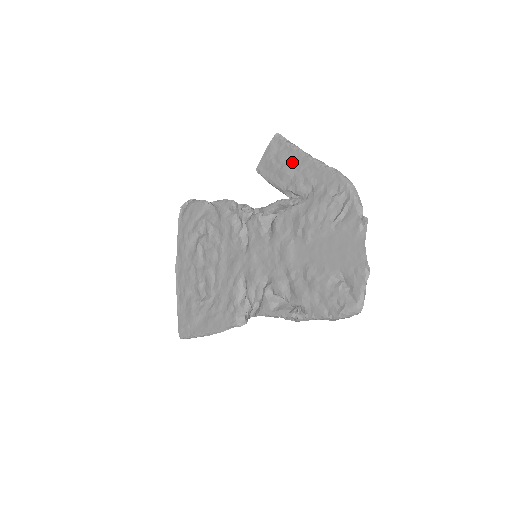
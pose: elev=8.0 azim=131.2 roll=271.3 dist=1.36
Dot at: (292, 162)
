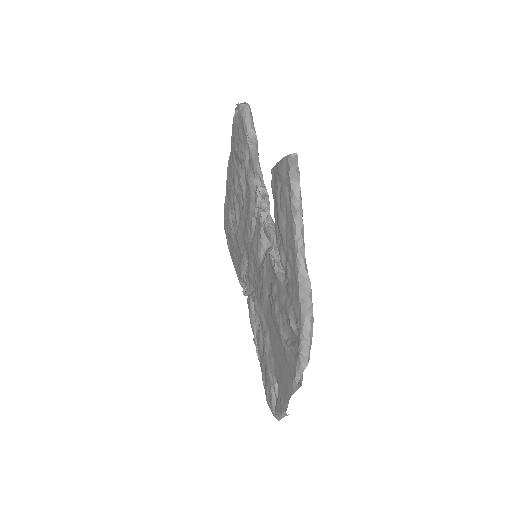
Dot at: (286, 221)
